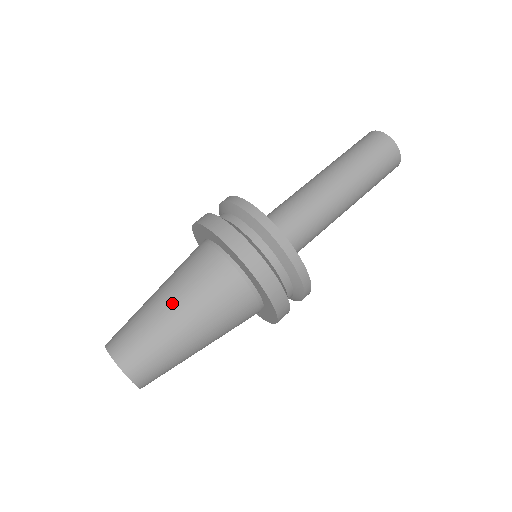
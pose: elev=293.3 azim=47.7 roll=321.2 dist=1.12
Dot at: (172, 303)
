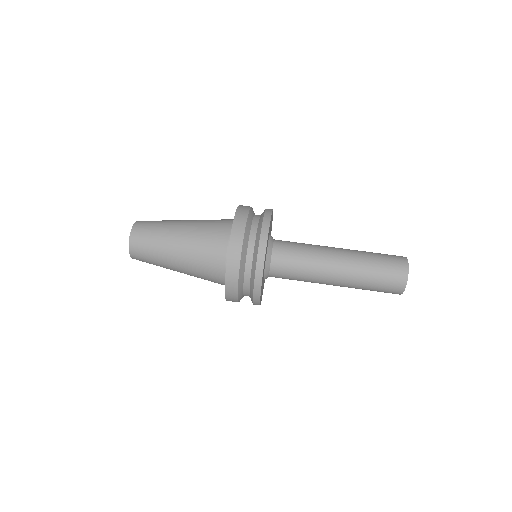
Dot at: (187, 220)
